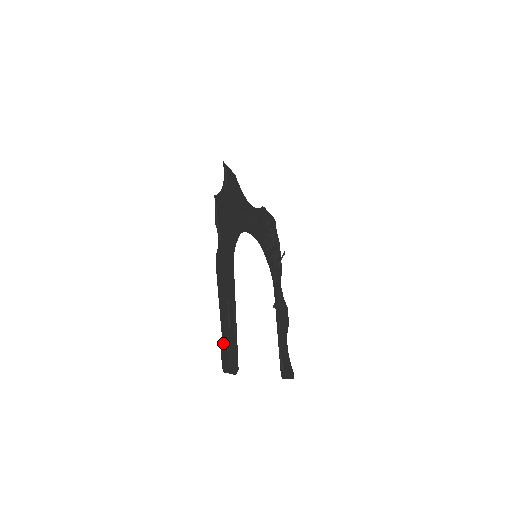
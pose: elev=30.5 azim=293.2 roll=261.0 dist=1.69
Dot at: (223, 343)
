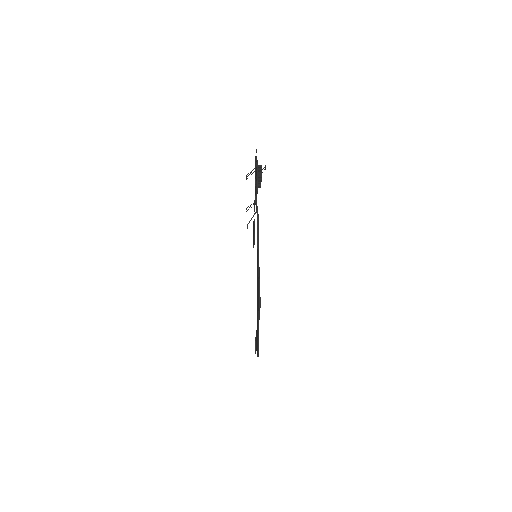
Dot at: occluded
